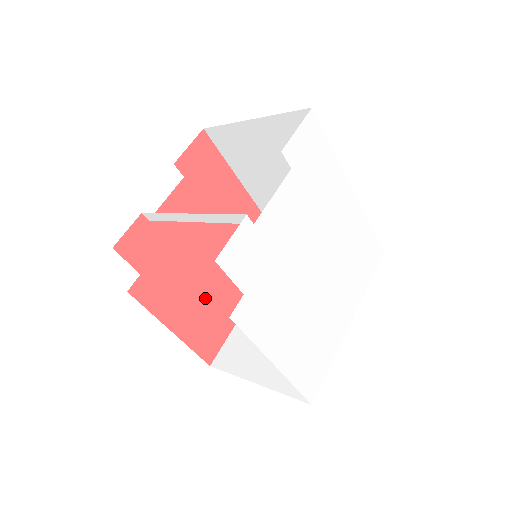
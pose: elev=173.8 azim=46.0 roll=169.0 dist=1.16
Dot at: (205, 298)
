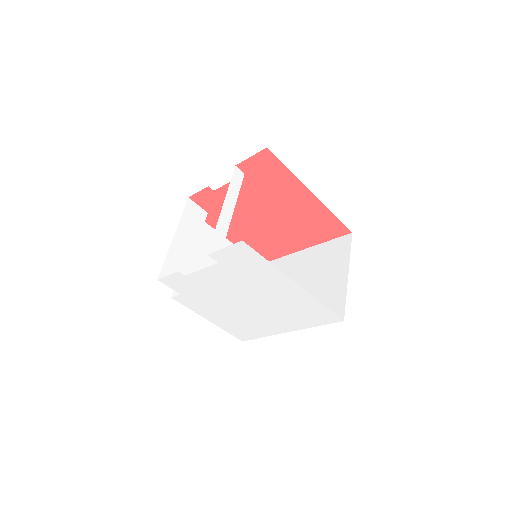
Dot at: (259, 236)
